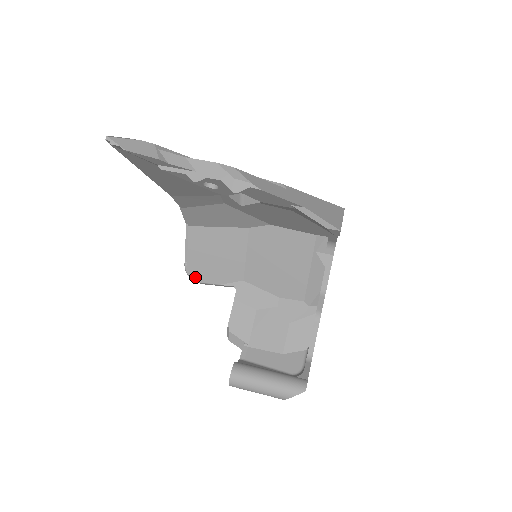
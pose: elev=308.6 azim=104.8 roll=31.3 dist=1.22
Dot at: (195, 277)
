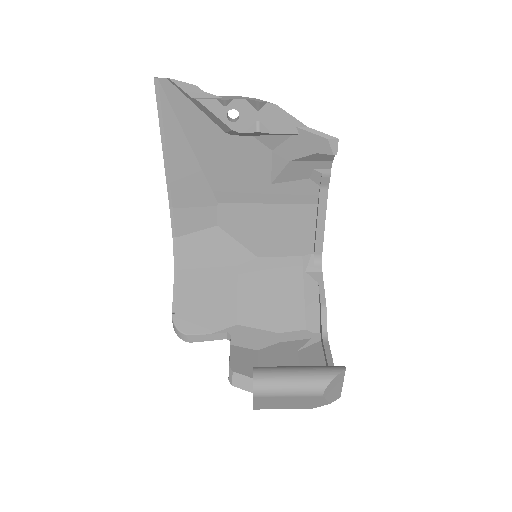
Dot at: (184, 328)
